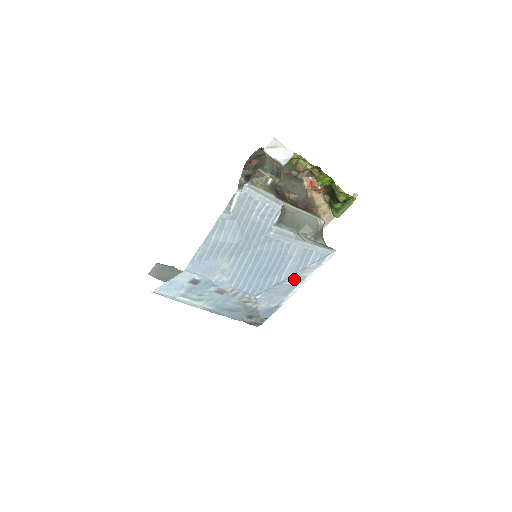
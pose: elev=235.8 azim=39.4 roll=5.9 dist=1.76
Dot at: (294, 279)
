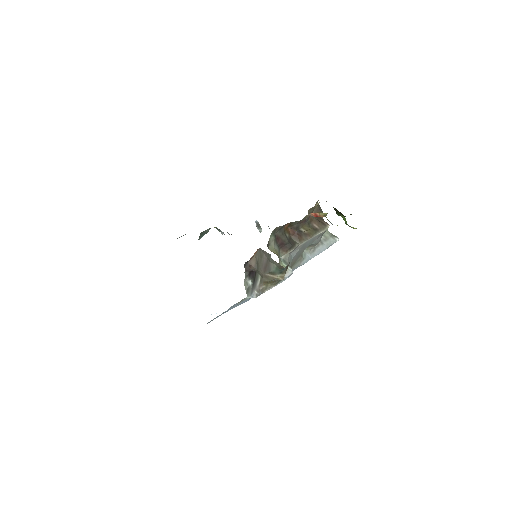
Dot at: occluded
